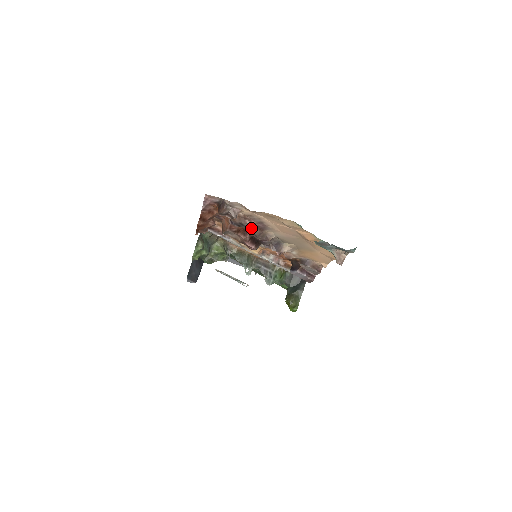
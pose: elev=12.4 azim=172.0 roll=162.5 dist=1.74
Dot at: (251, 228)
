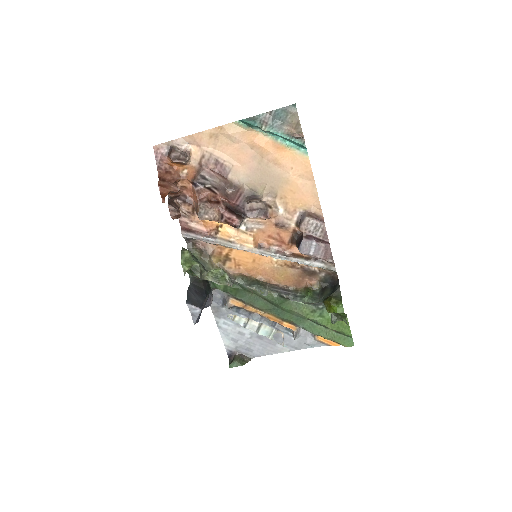
Dot at: (213, 177)
